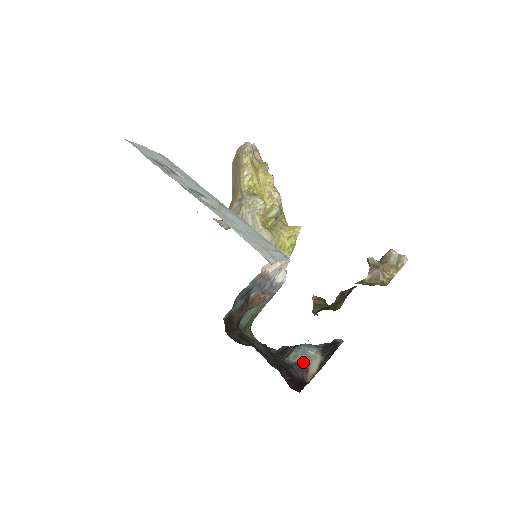
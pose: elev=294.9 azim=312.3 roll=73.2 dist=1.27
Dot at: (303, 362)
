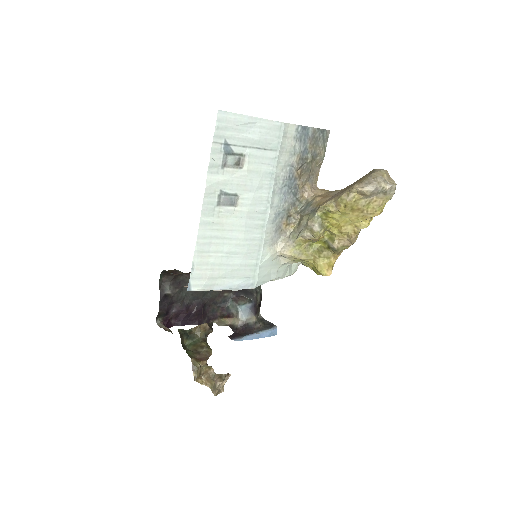
Dot at: (232, 313)
